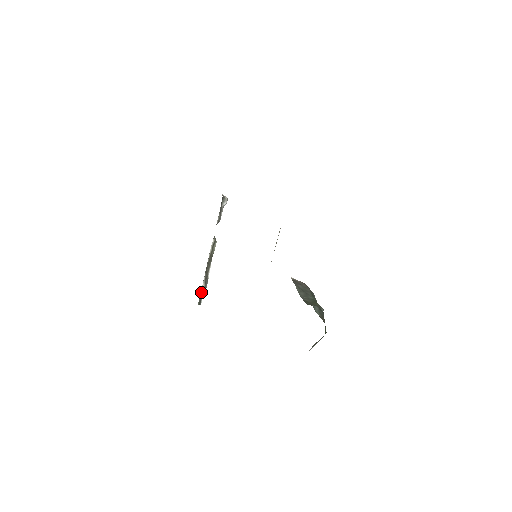
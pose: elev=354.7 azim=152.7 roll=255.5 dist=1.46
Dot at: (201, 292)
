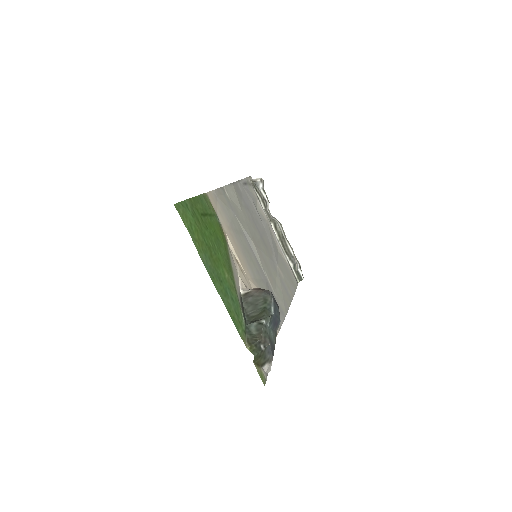
Dot at: (294, 271)
